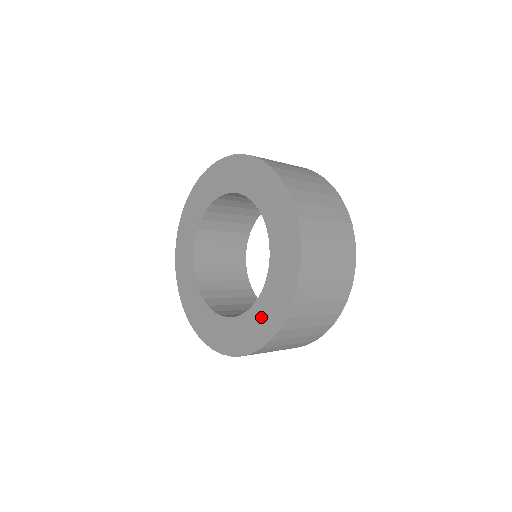
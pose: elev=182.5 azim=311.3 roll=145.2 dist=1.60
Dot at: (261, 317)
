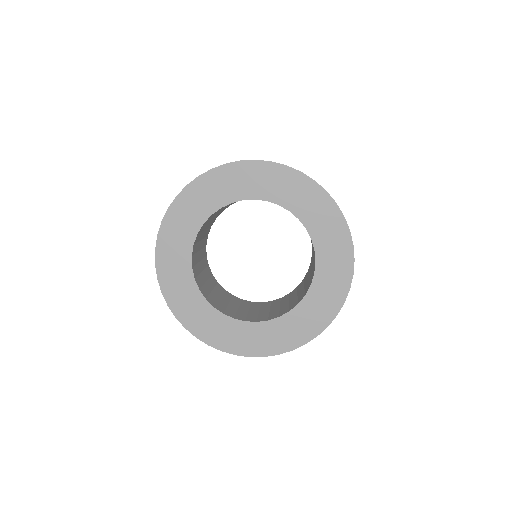
Dot at: (306, 317)
